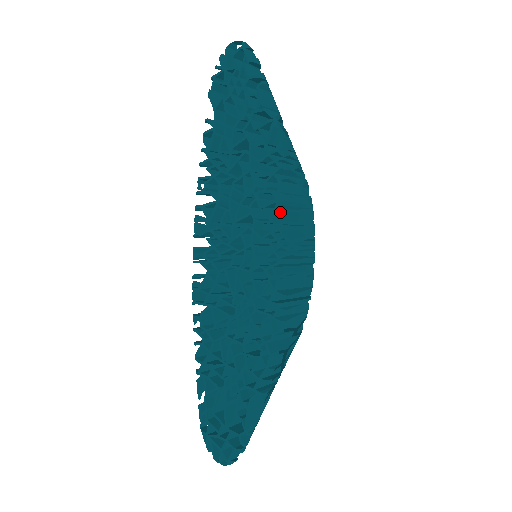
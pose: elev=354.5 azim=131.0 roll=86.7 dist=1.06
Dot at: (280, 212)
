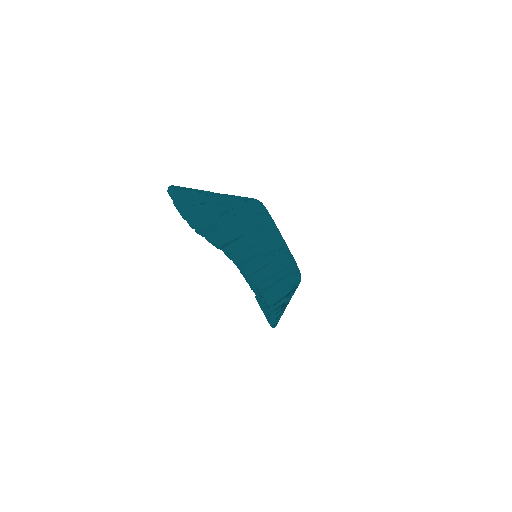
Dot at: occluded
